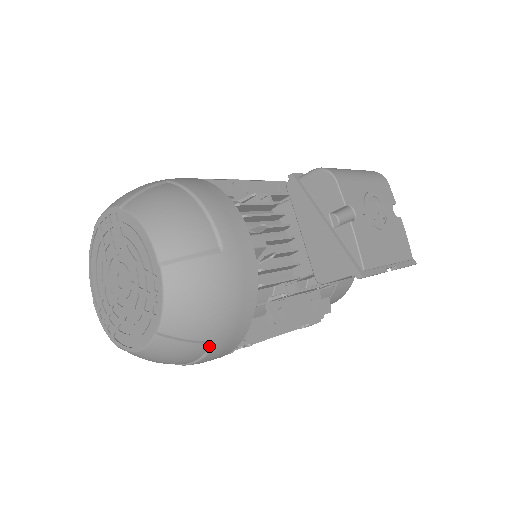
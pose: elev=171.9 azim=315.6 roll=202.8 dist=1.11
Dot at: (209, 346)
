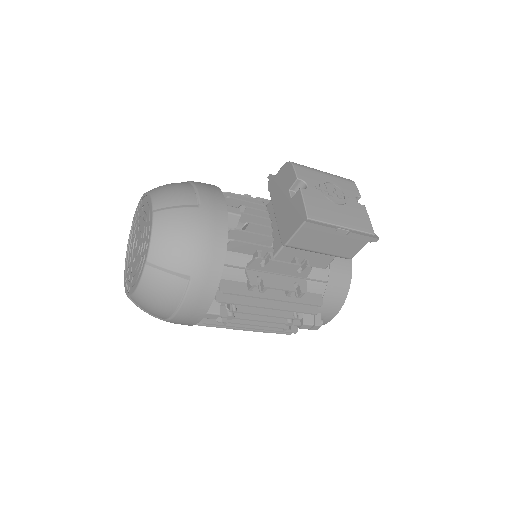
Dot at: (187, 283)
